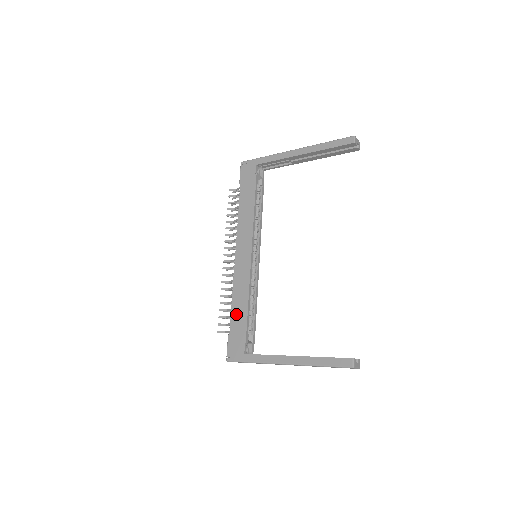
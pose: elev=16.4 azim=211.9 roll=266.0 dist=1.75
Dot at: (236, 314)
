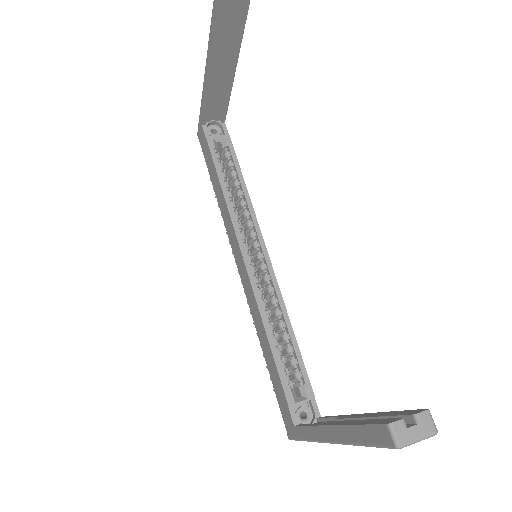
Dot at: (267, 360)
